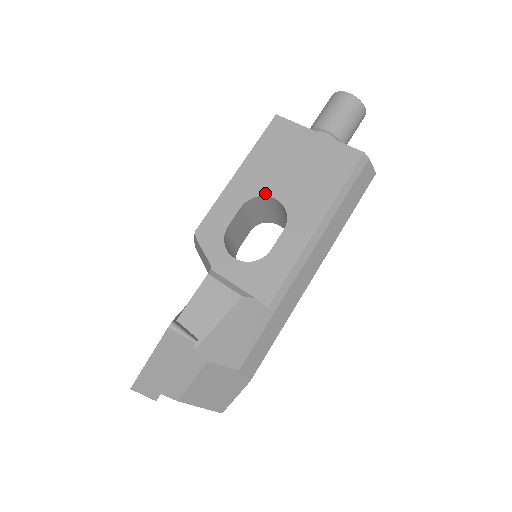
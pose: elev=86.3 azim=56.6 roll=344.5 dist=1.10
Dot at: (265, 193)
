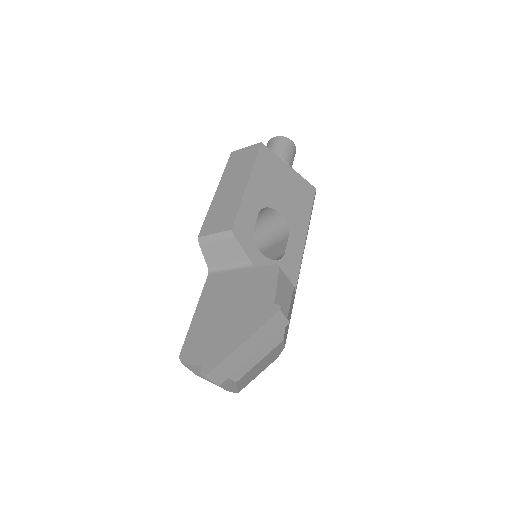
Dot at: (271, 205)
